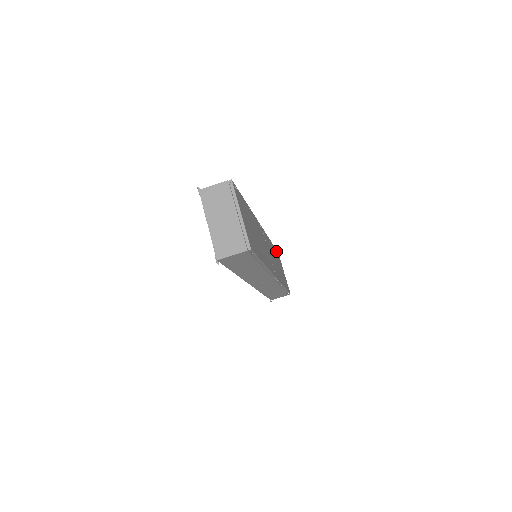
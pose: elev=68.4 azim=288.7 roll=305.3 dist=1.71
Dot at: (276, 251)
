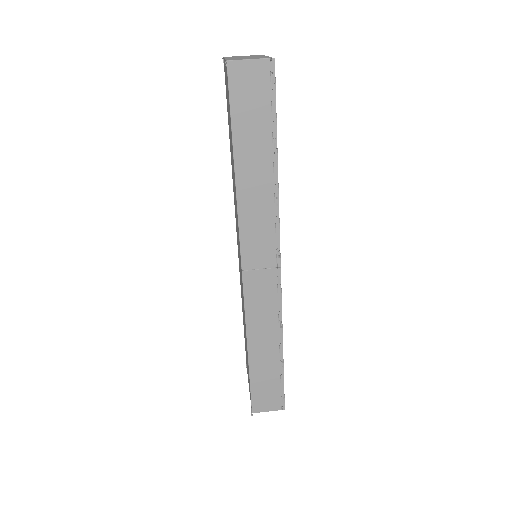
Dot at: occluded
